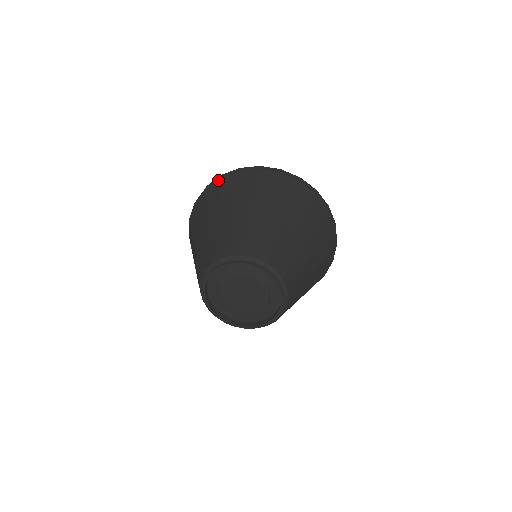
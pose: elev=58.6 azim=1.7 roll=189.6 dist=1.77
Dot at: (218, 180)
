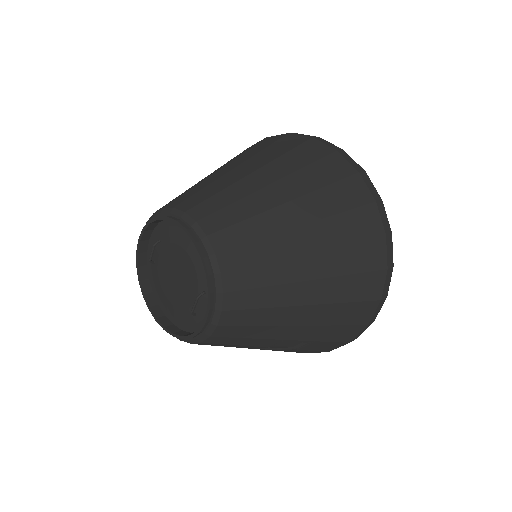
Dot at: (284, 134)
